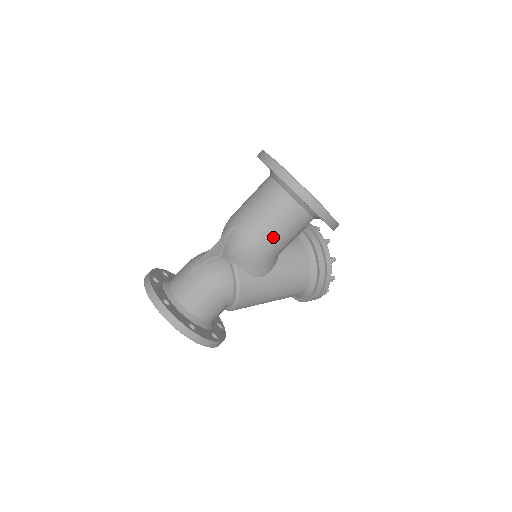
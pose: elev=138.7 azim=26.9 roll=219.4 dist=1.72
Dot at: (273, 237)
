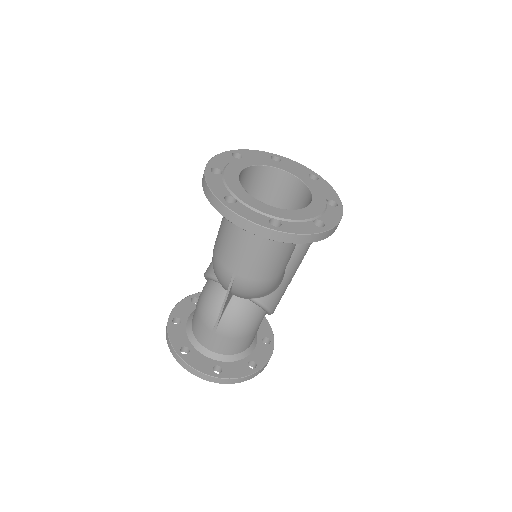
Dot at: (283, 264)
